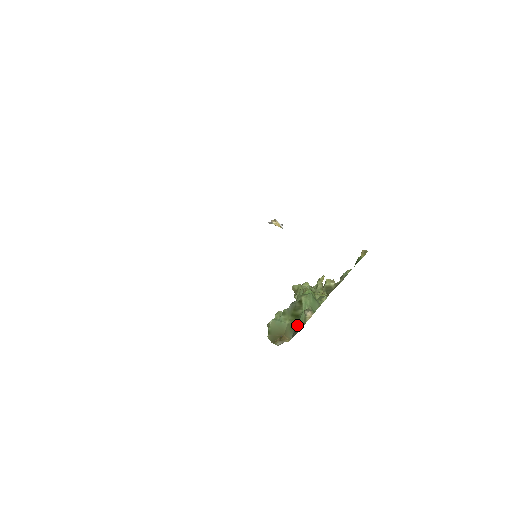
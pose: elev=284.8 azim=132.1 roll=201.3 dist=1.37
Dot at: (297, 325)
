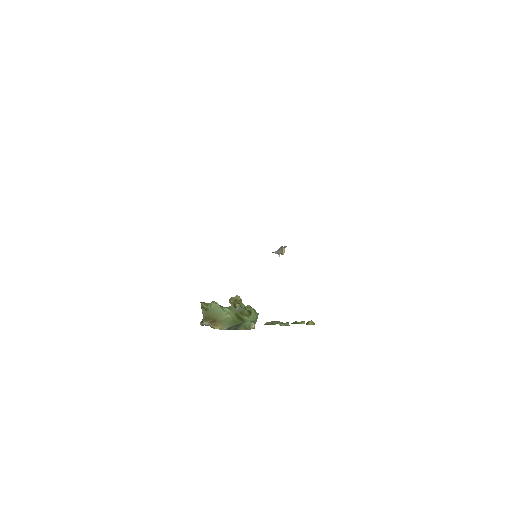
Dot at: (240, 325)
